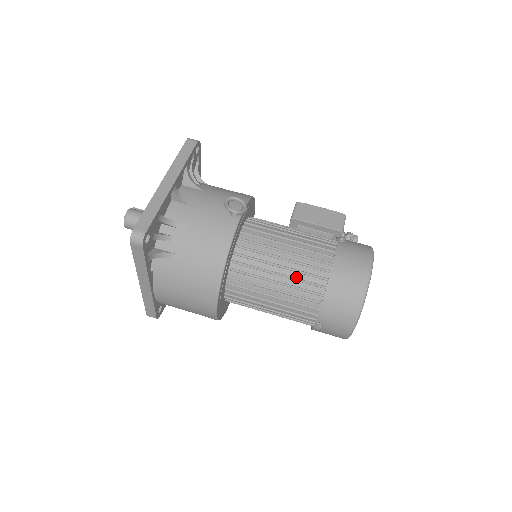
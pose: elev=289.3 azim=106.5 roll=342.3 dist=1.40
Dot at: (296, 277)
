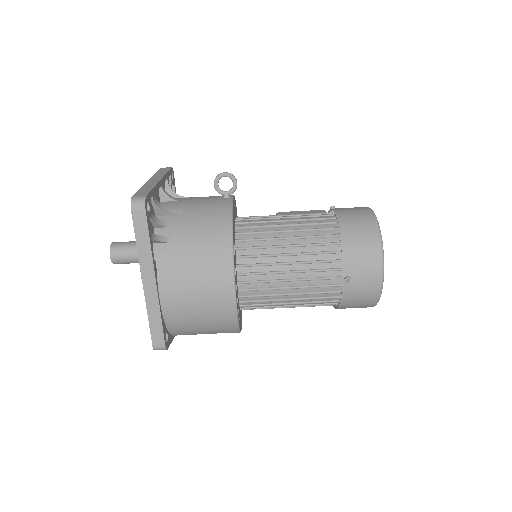
Dot at: (306, 235)
